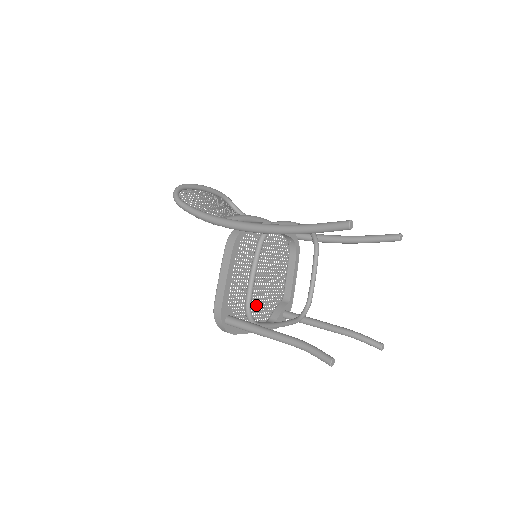
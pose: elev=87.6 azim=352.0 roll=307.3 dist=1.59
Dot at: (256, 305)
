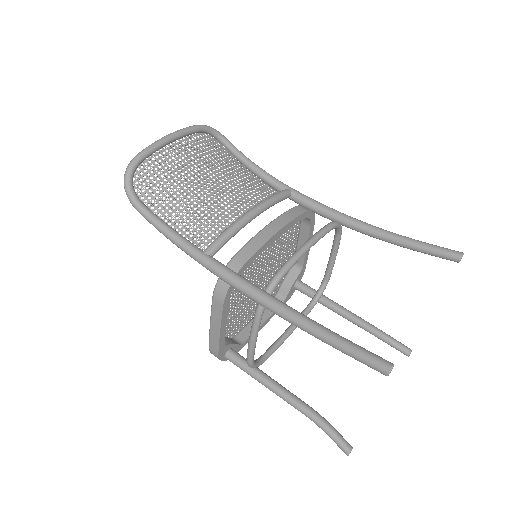
Dot at: occluded
